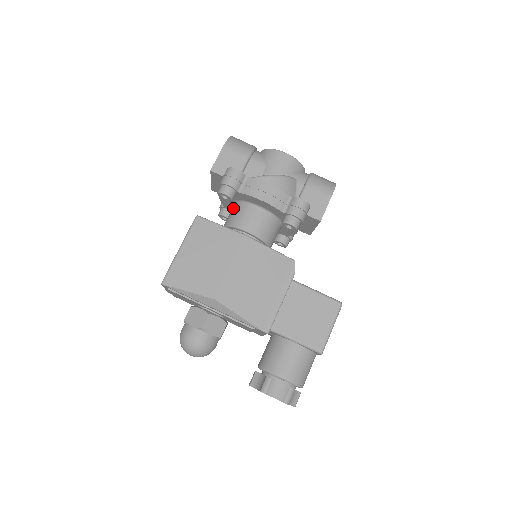
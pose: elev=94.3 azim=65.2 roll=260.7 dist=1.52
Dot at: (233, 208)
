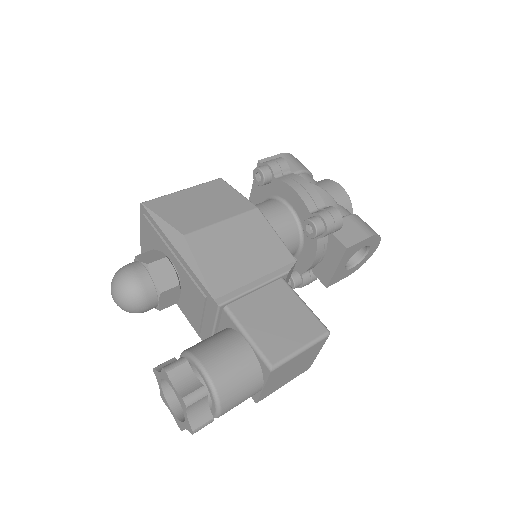
Dot at: occluded
